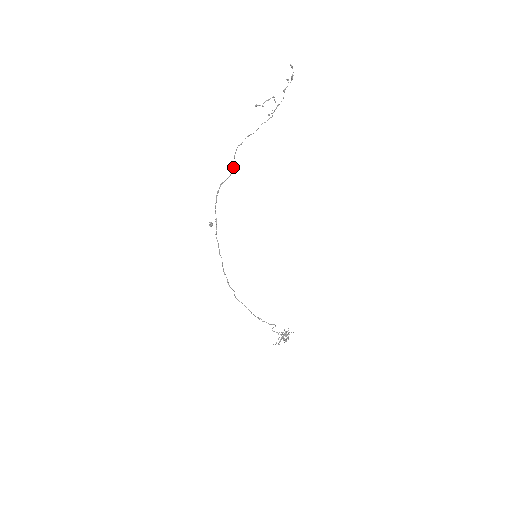
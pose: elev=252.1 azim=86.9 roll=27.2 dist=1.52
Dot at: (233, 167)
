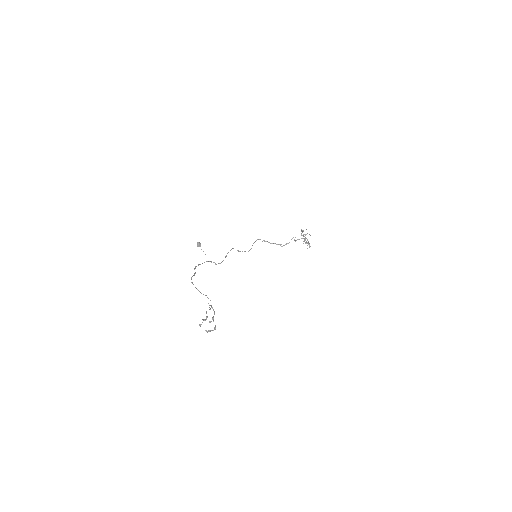
Dot at: (195, 273)
